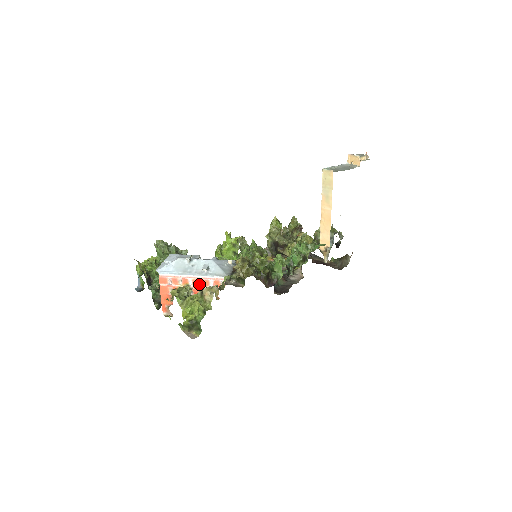
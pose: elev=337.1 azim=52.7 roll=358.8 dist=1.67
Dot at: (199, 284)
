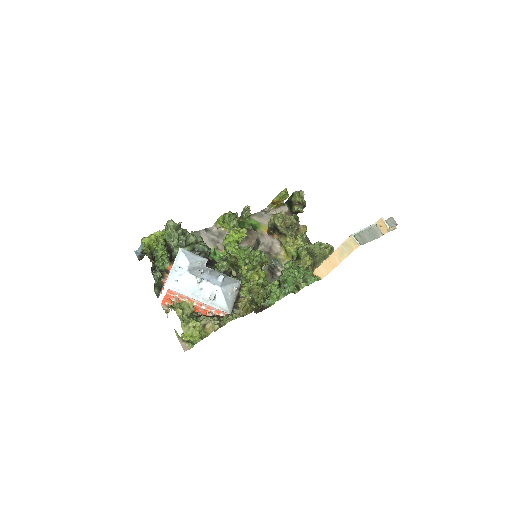
Dot at: (202, 306)
